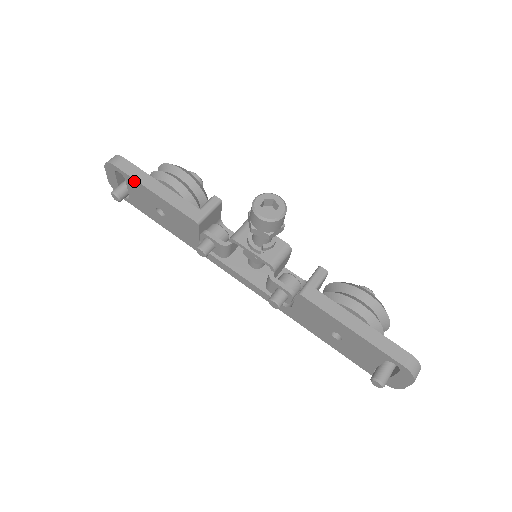
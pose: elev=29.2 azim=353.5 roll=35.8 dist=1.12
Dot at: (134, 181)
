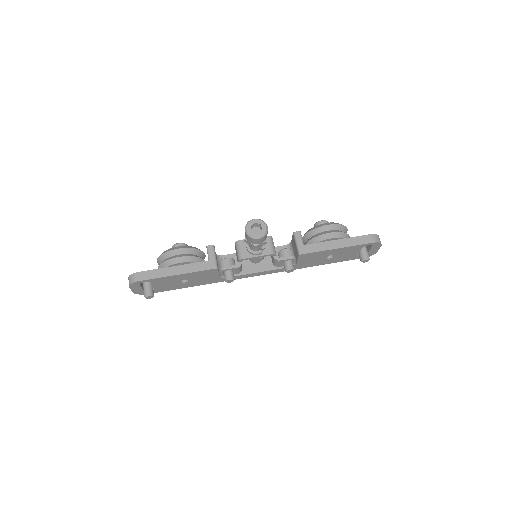
Dot at: (159, 279)
